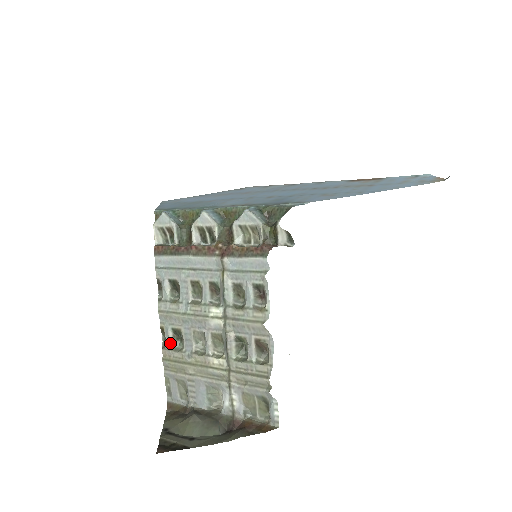
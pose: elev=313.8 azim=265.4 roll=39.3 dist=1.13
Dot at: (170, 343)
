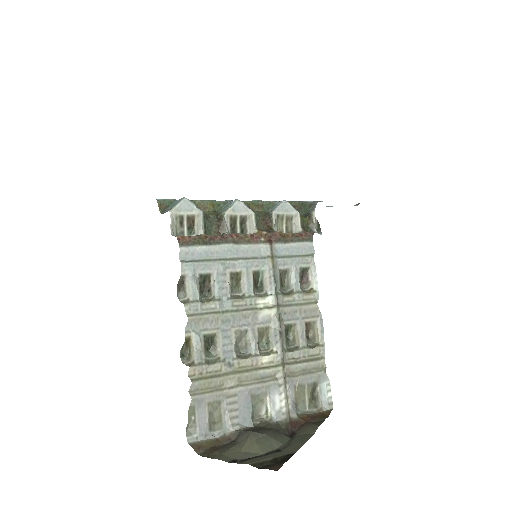
Dot at: (201, 356)
